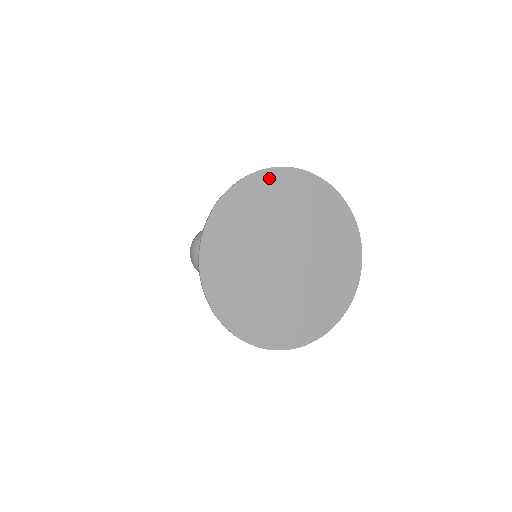
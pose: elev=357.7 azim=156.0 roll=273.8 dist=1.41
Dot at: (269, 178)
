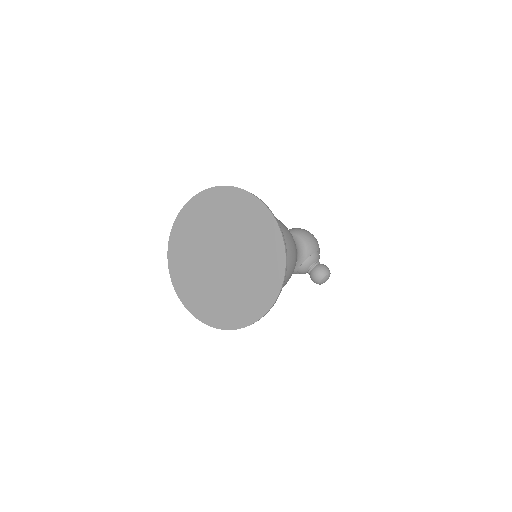
Dot at: (249, 201)
